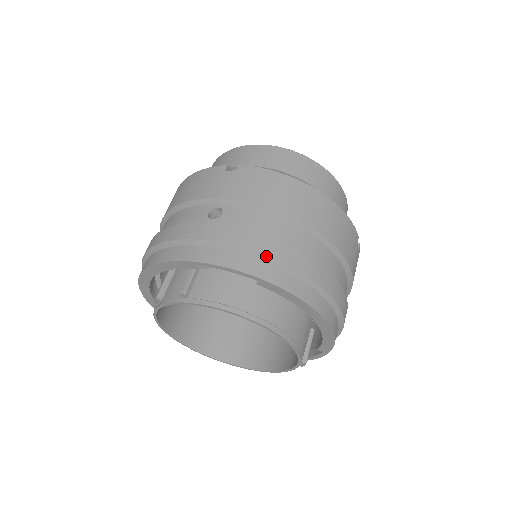
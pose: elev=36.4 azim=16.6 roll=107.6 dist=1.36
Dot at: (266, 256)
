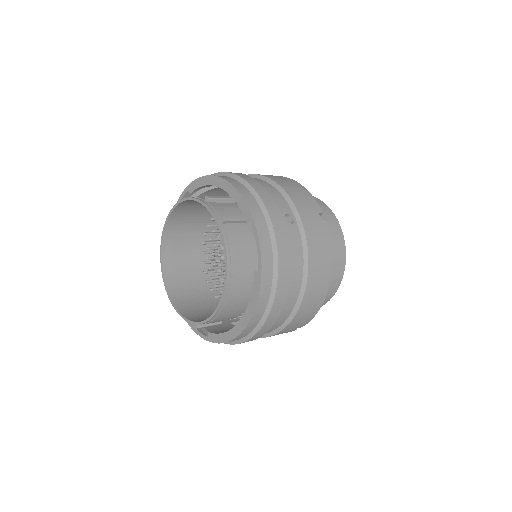
Dot at: (278, 270)
